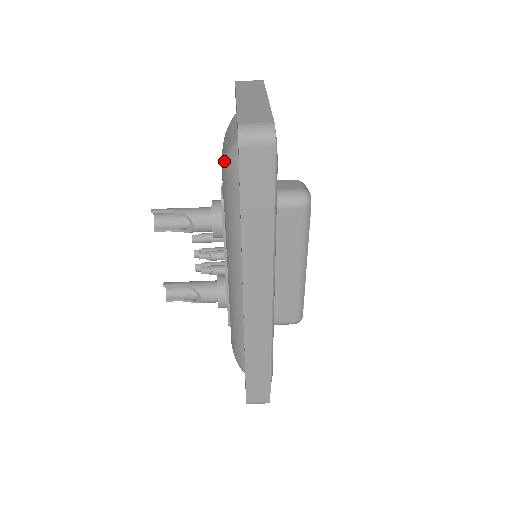
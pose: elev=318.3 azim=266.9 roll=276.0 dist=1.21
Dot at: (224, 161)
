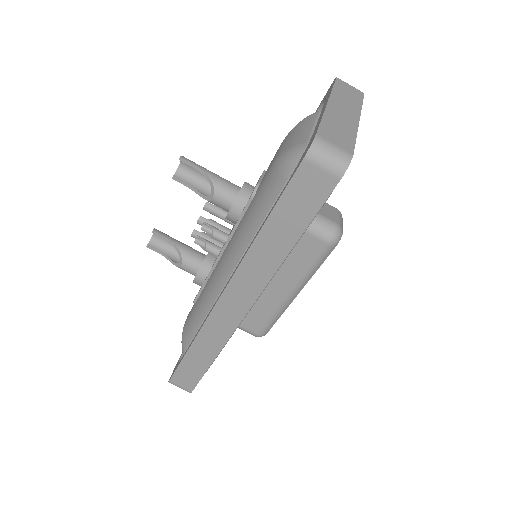
Dot at: (279, 157)
